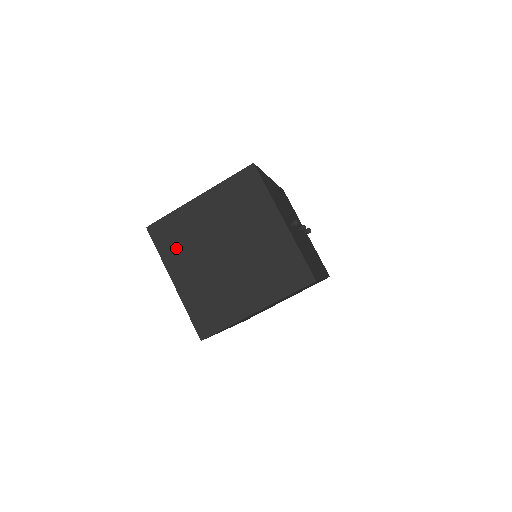
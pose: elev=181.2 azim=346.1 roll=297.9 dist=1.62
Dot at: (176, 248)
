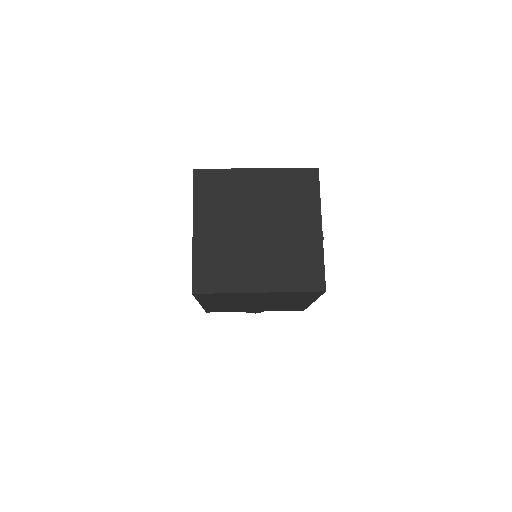
Dot at: (212, 201)
